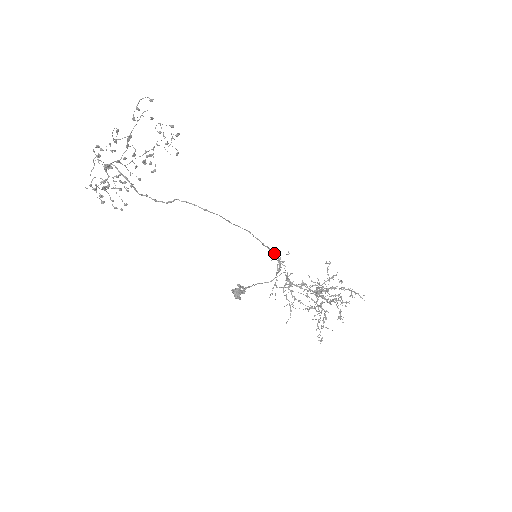
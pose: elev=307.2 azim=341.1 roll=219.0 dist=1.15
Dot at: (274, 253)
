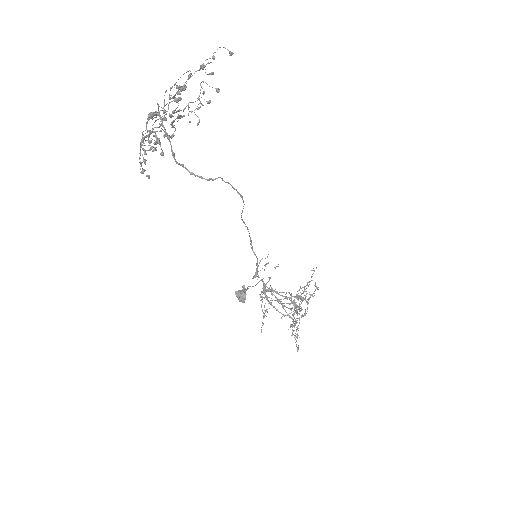
Dot at: occluded
